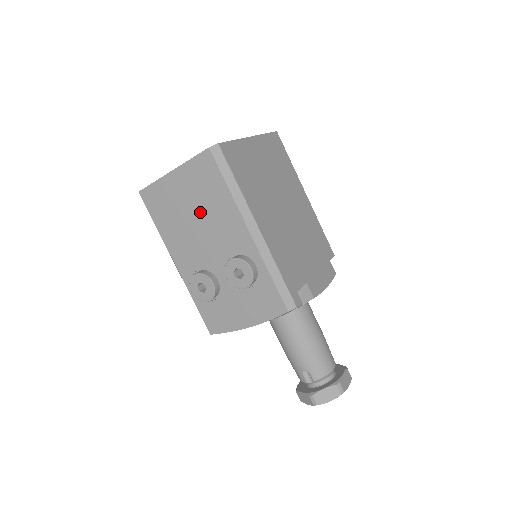
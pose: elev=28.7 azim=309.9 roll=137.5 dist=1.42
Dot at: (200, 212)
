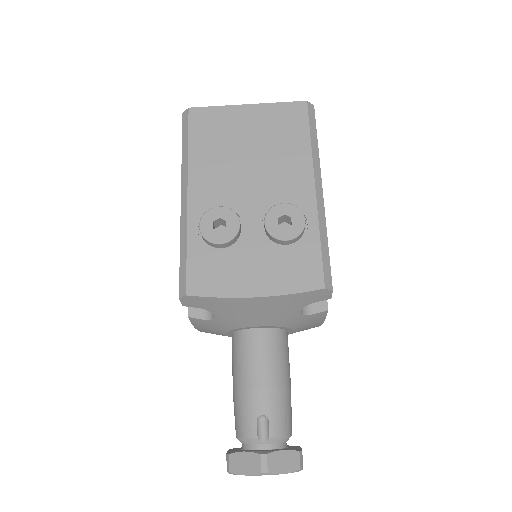
Dot at: (261, 151)
